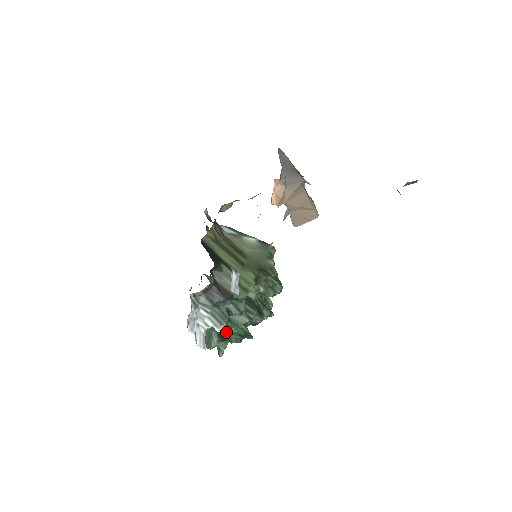
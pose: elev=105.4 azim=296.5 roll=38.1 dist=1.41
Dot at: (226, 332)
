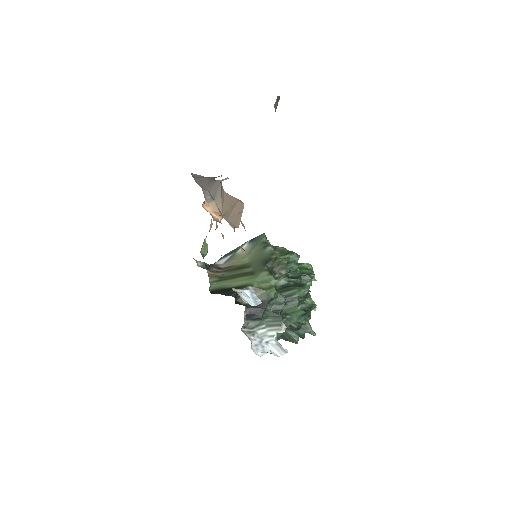
Dot at: (292, 323)
